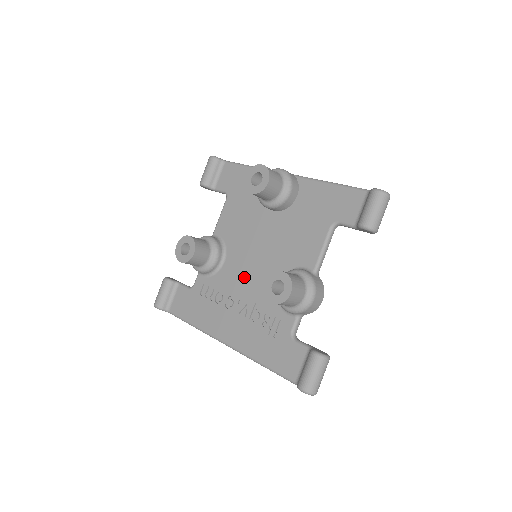
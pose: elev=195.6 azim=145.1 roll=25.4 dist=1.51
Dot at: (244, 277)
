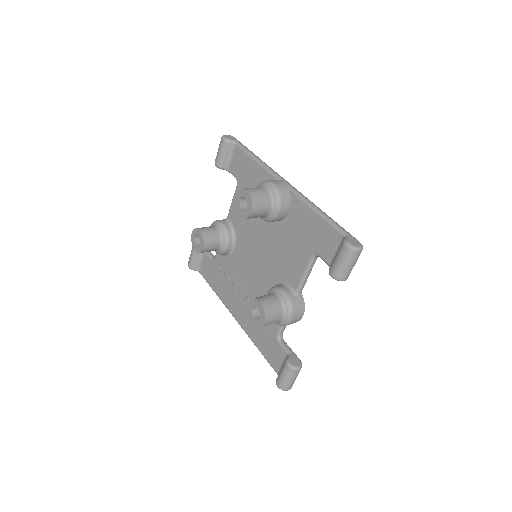
Dot at: (248, 270)
